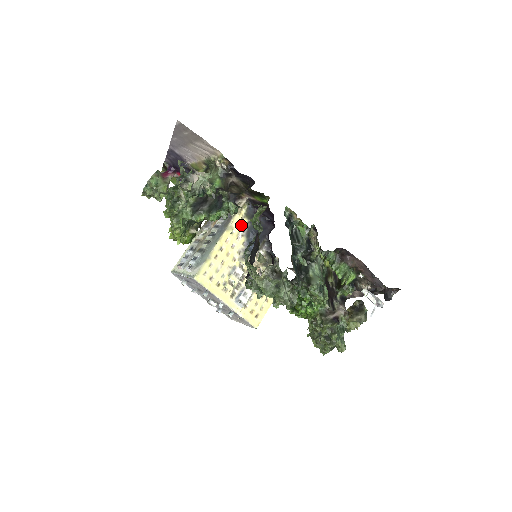
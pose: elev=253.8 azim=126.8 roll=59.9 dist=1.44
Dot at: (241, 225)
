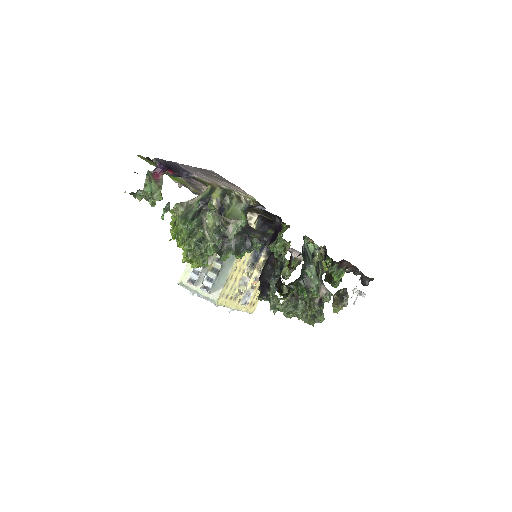
Dot at: occluded
